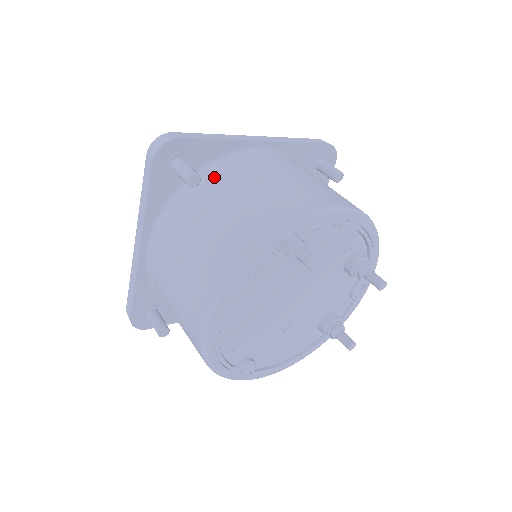
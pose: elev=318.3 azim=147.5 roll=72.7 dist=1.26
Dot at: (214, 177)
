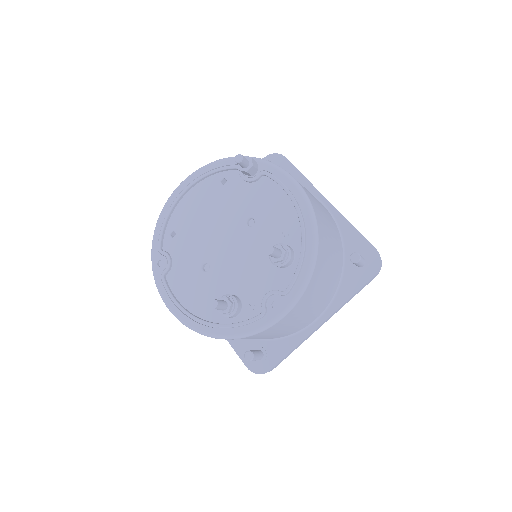
Dot at: occluded
